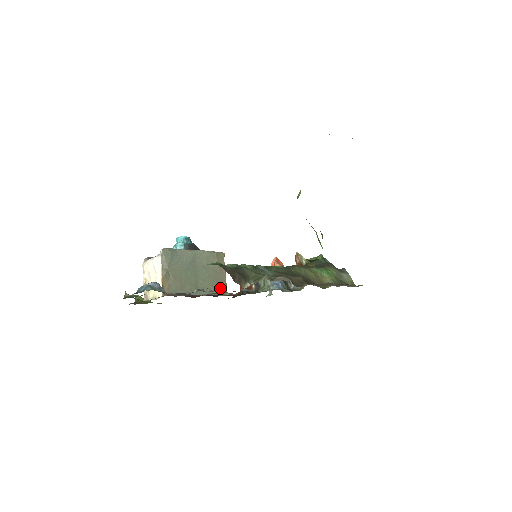
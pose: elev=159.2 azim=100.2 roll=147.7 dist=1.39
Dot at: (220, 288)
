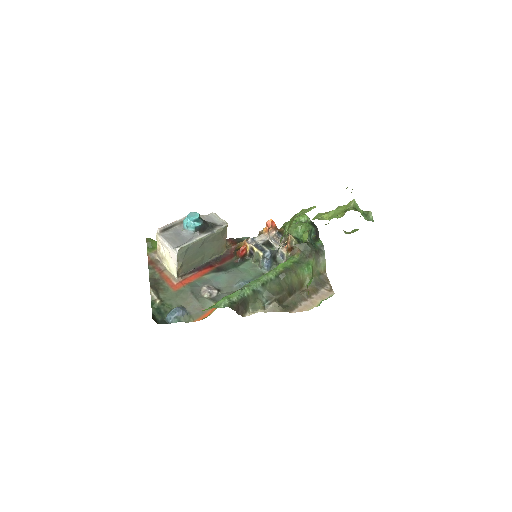
Dot at: (221, 250)
